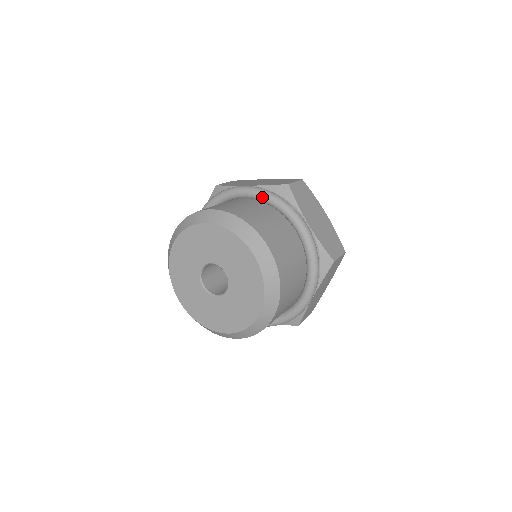
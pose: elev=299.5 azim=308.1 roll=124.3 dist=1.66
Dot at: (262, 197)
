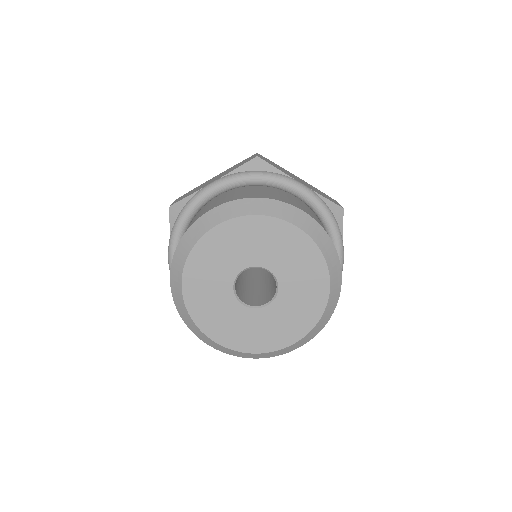
Dot at: (241, 180)
